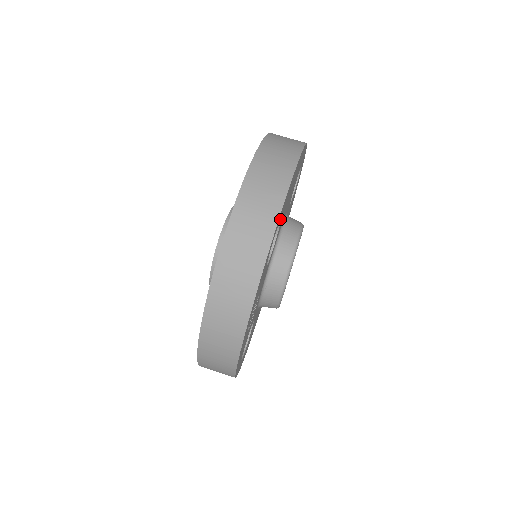
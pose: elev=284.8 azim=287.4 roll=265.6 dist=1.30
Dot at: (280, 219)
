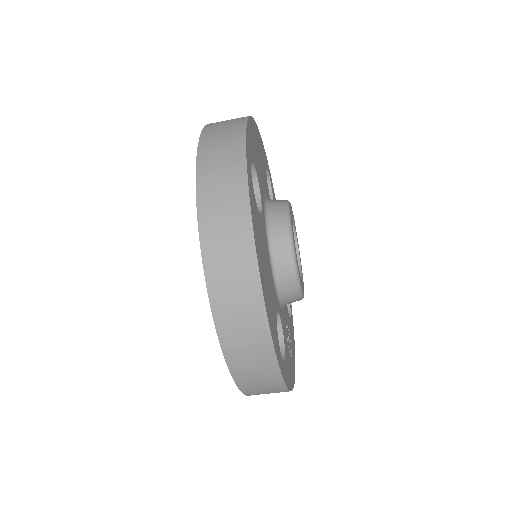
Dot at: (278, 341)
